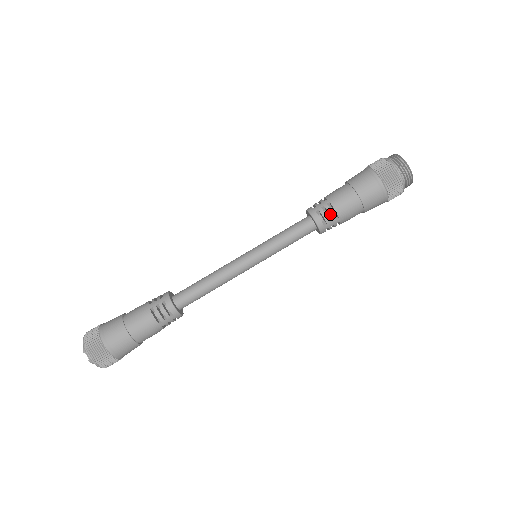
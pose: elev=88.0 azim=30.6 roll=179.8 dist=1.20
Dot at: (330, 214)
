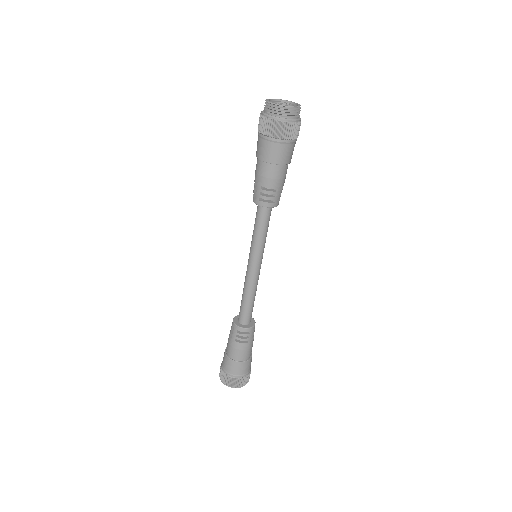
Dot at: occluded
